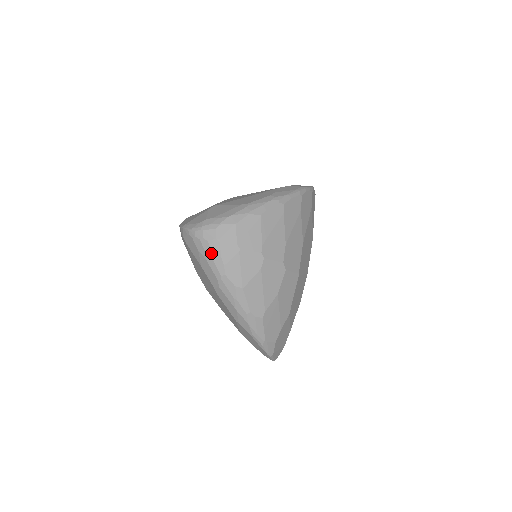
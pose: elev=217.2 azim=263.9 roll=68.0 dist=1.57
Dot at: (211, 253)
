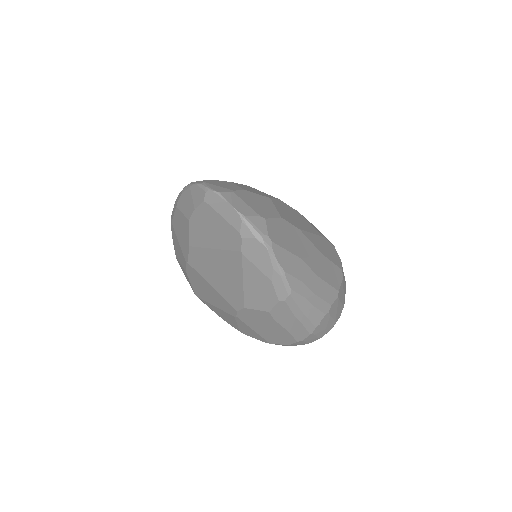
Dot at: occluded
